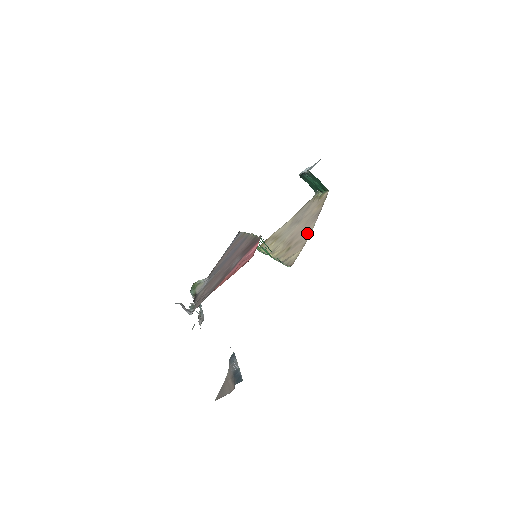
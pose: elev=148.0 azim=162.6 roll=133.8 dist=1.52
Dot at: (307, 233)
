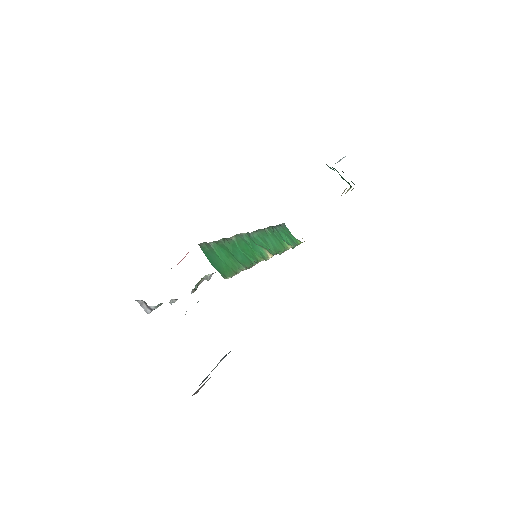
Dot at: occluded
